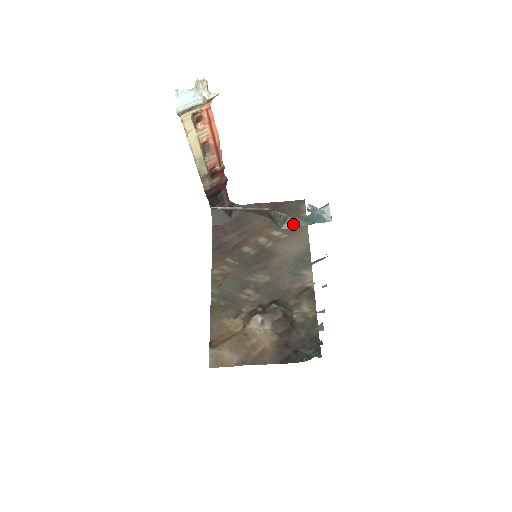
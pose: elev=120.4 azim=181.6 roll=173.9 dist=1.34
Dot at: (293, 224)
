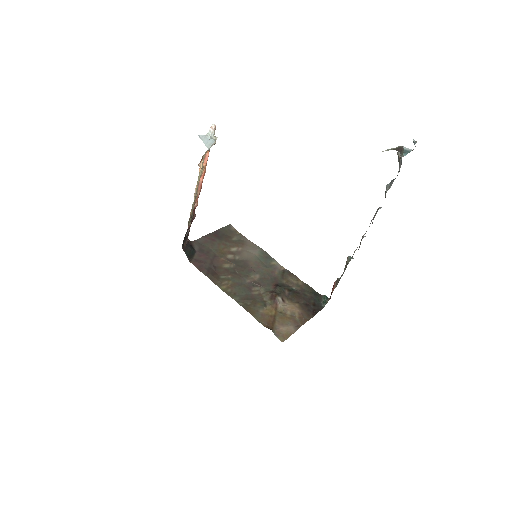
Dot at: (403, 155)
